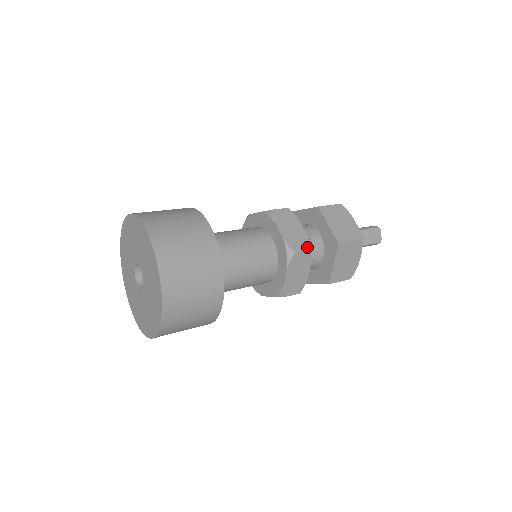
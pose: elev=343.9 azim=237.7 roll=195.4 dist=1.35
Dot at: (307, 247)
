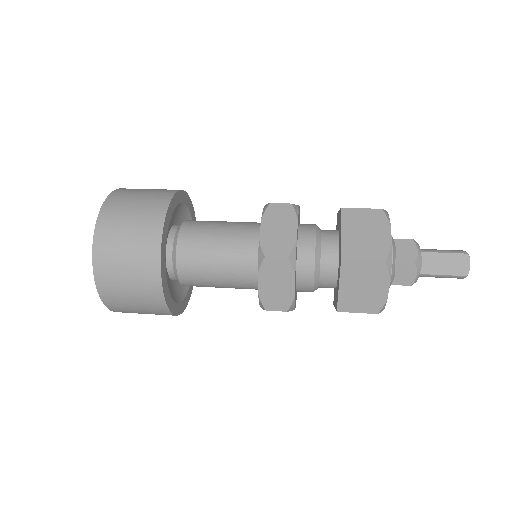
Dot at: (286, 254)
